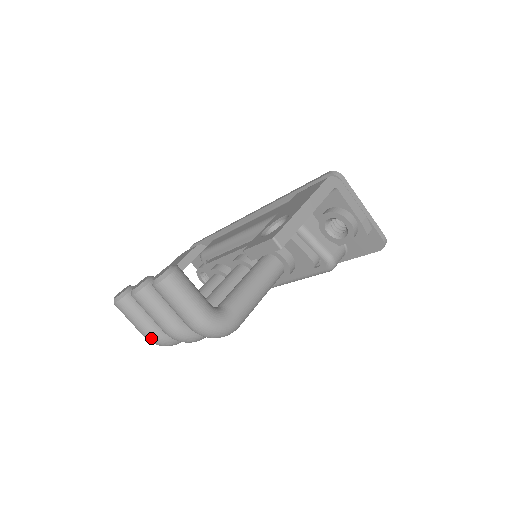
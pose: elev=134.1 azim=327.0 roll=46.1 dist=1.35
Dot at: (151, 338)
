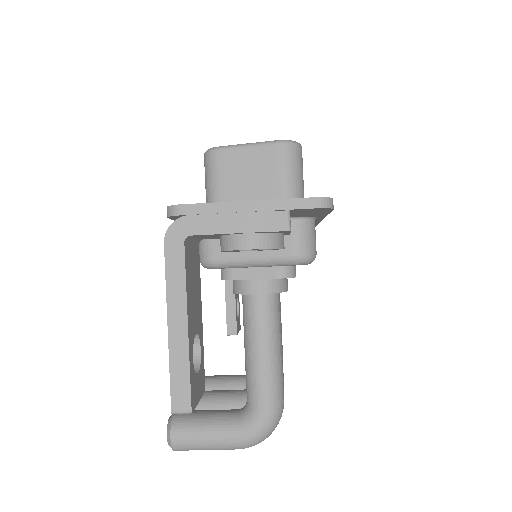
Dot at: occluded
